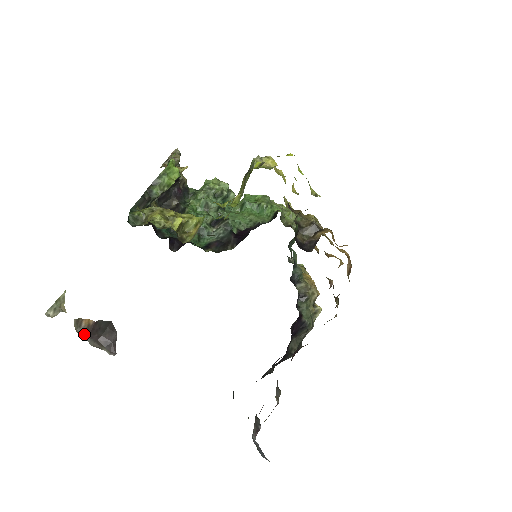
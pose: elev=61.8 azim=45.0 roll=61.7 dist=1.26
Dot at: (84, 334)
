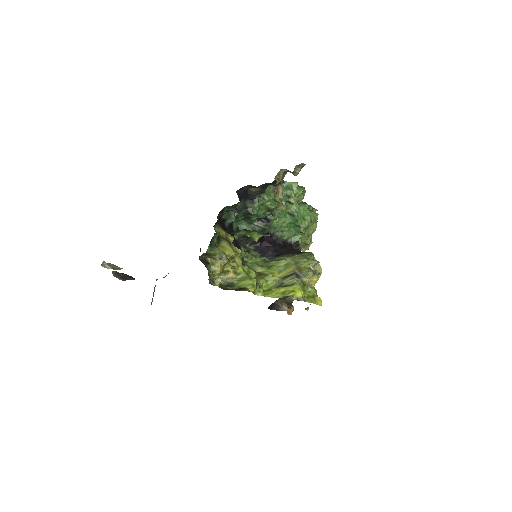
Dot at: (115, 272)
